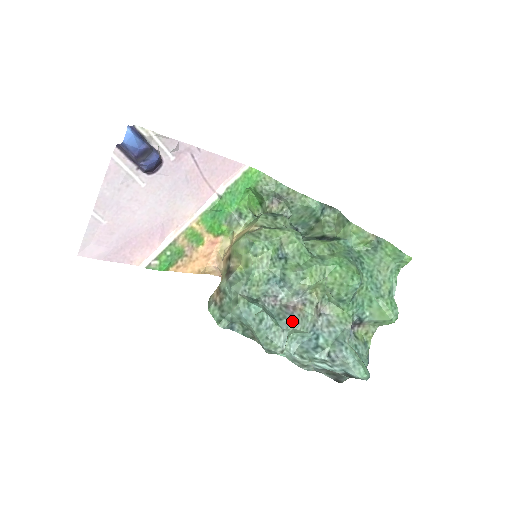
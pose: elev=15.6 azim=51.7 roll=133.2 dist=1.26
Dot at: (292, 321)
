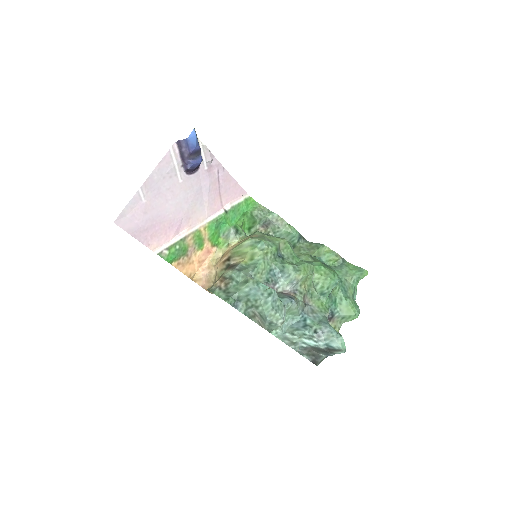
Dot at: (292, 299)
